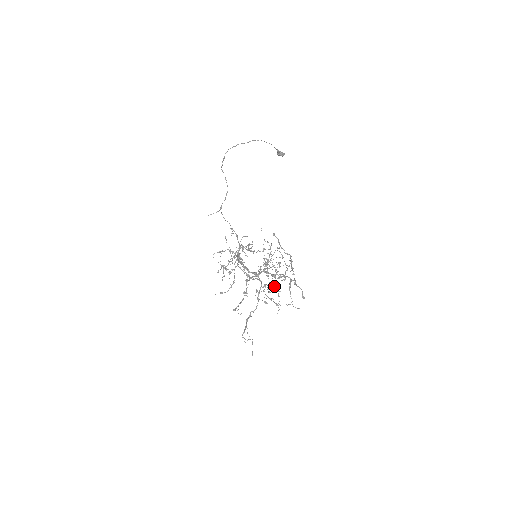
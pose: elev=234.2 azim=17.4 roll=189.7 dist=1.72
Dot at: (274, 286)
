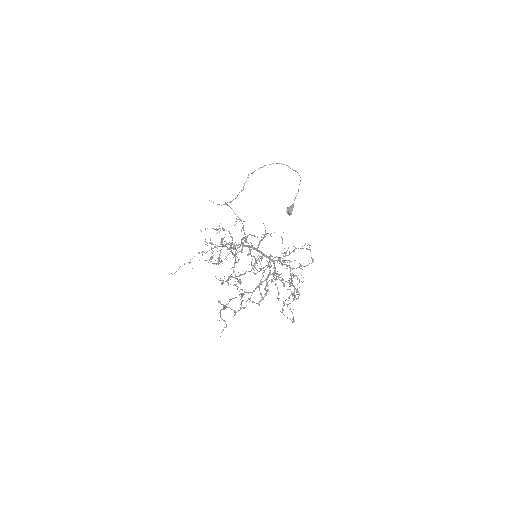
Dot at: occluded
